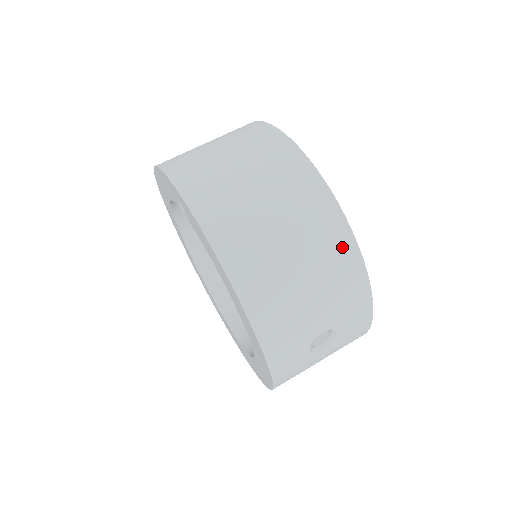
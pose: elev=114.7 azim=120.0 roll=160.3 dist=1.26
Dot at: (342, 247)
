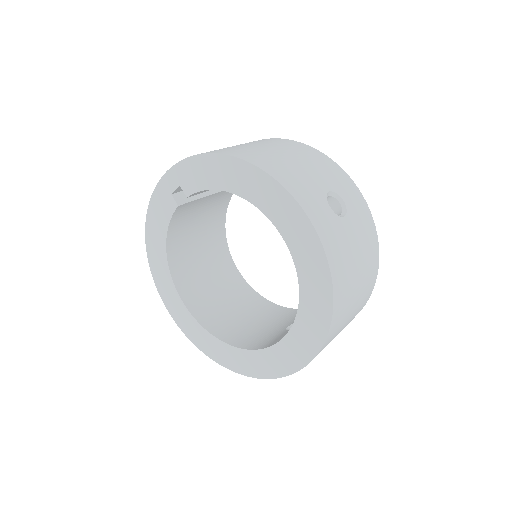
Dot at: (300, 147)
